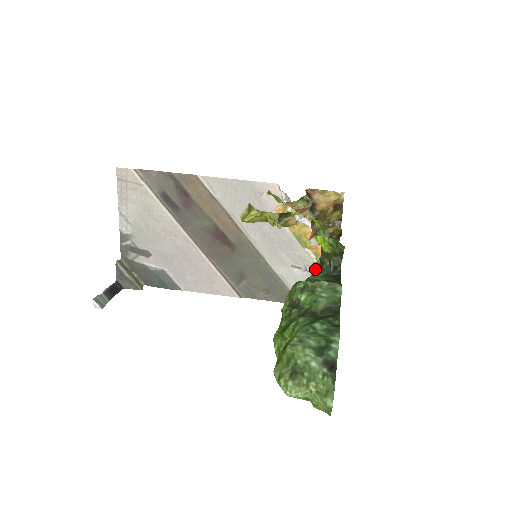
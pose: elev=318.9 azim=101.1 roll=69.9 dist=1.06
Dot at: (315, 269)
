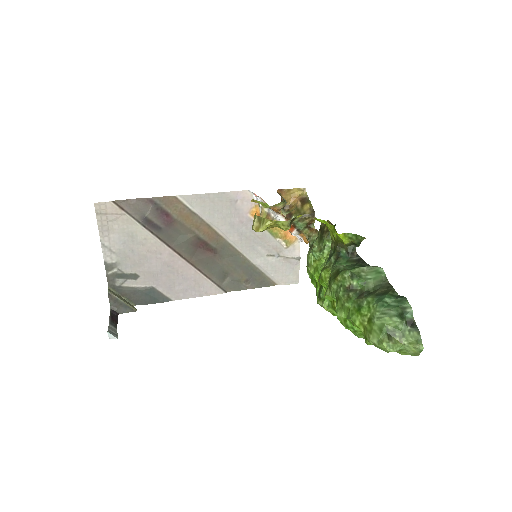
Dot at: (331, 258)
